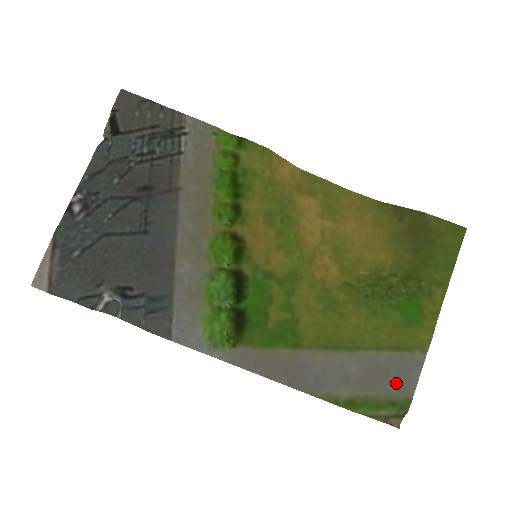
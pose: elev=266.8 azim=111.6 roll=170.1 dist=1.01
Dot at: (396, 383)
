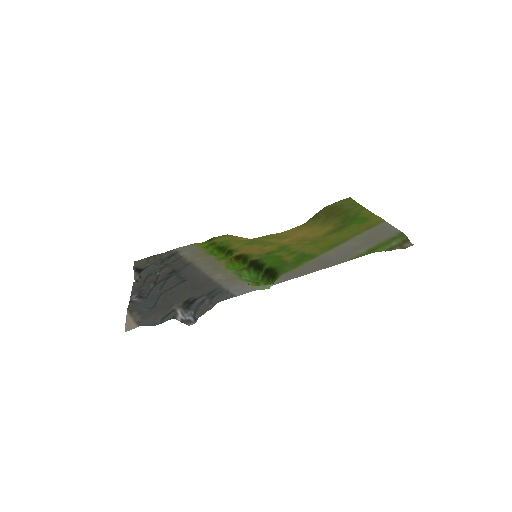
Dot at: (385, 234)
